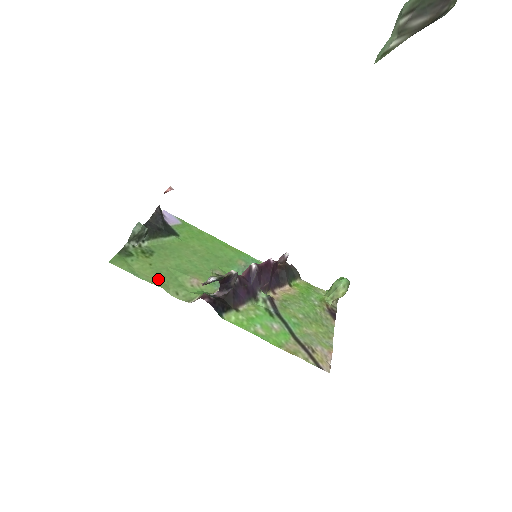
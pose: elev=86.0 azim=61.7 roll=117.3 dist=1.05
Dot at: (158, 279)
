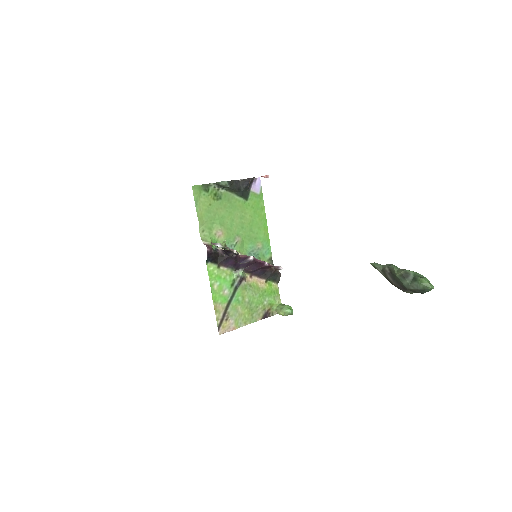
Dot at: (204, 216)
